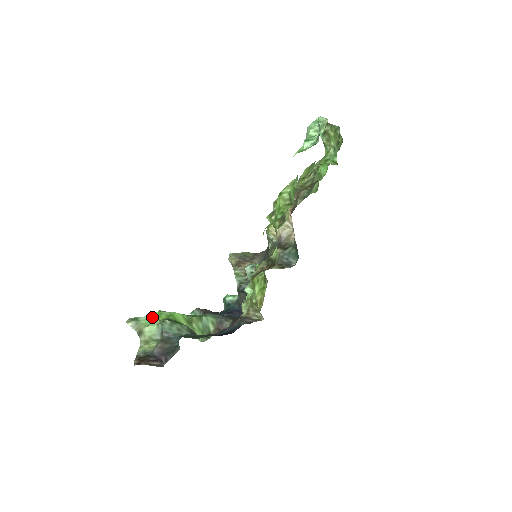
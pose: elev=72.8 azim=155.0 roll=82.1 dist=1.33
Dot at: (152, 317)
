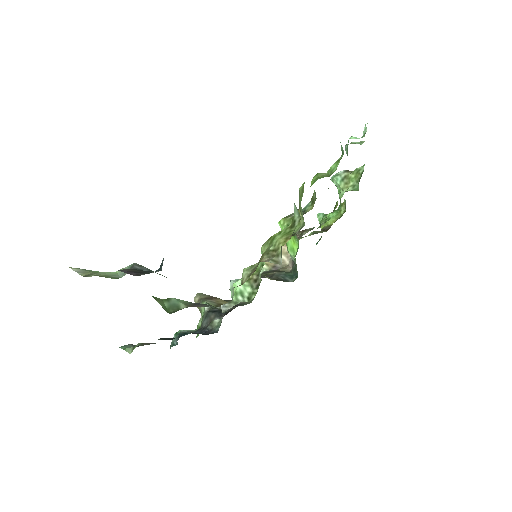
Dot at: occluded
